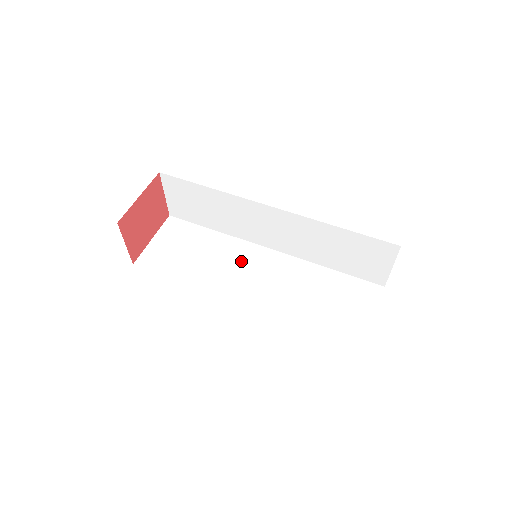
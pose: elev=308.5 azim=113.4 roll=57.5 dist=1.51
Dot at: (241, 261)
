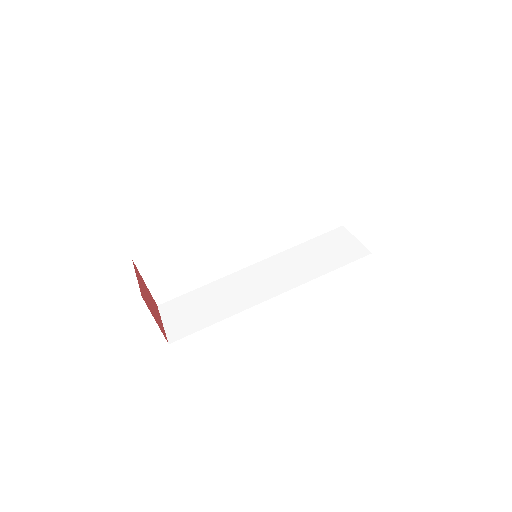
Dot at: (227, 241)
